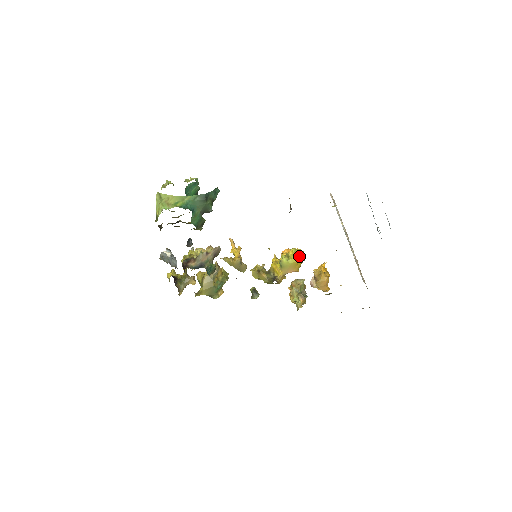
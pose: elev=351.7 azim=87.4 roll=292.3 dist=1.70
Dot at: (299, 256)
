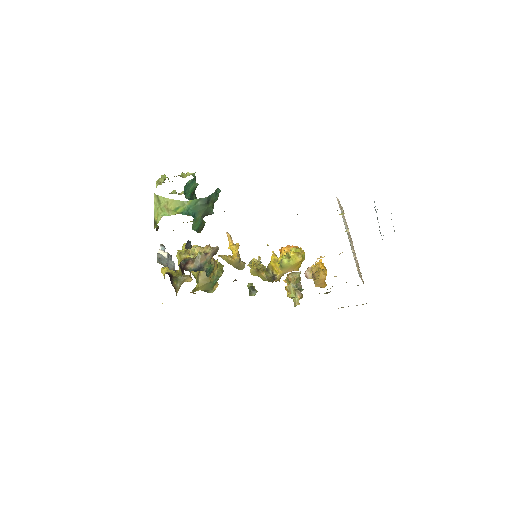
Dot at: (300, 257)
